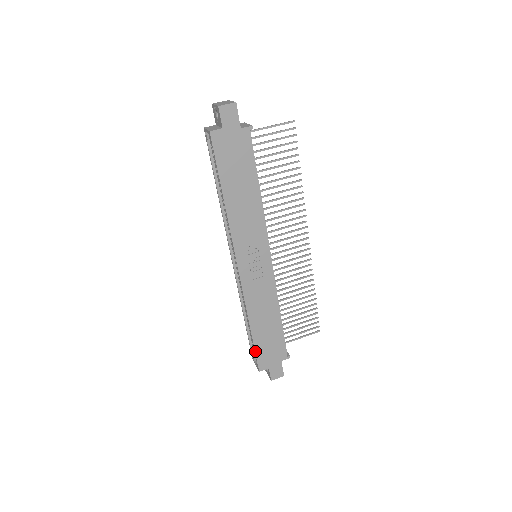
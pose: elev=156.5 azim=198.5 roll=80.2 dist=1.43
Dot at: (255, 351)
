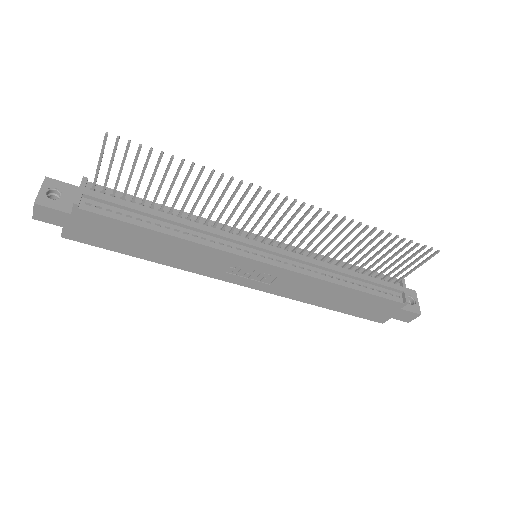
Dot at: (355, 316)
